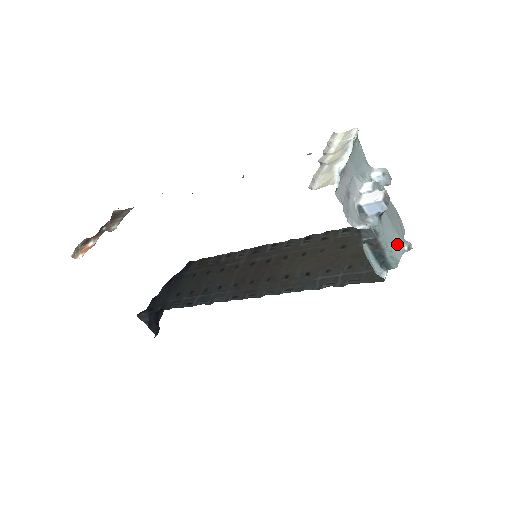
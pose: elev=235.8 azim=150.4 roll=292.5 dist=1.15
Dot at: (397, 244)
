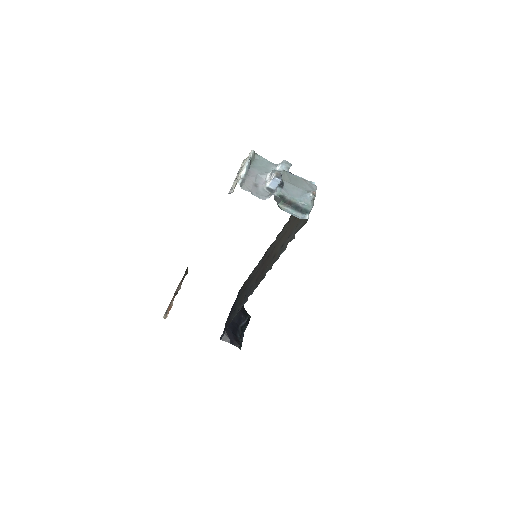
Dot at: (304, 196)
